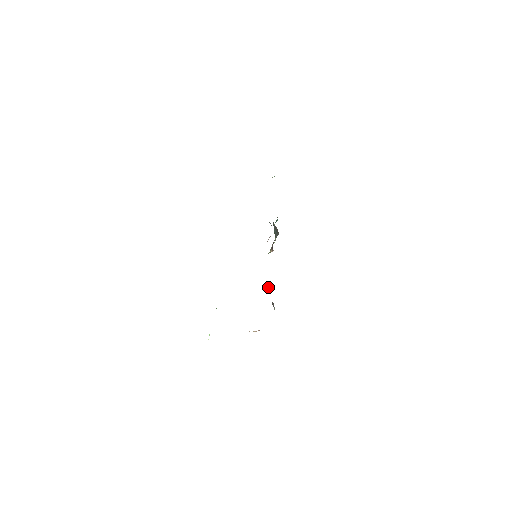
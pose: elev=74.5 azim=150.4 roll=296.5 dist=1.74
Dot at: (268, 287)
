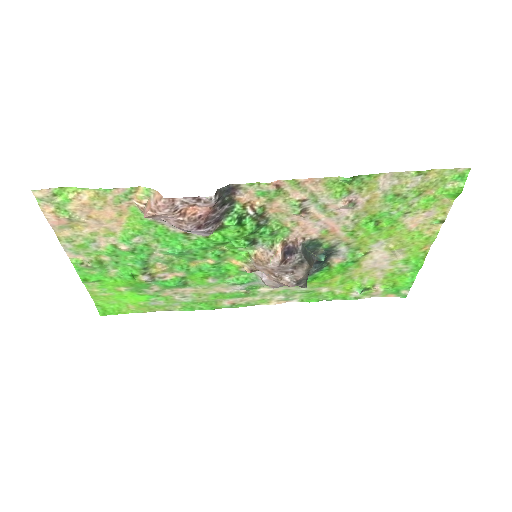
Dot at: (235, 216)
